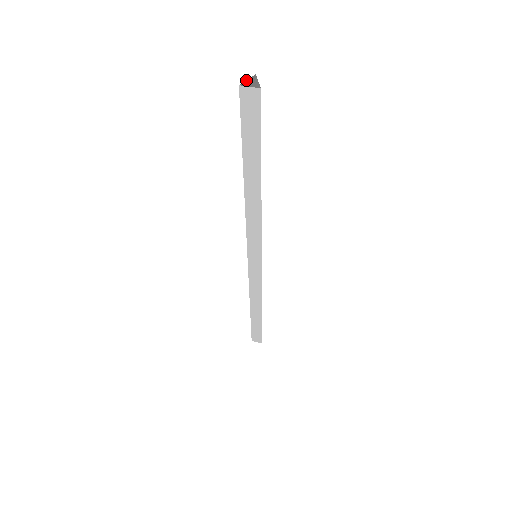
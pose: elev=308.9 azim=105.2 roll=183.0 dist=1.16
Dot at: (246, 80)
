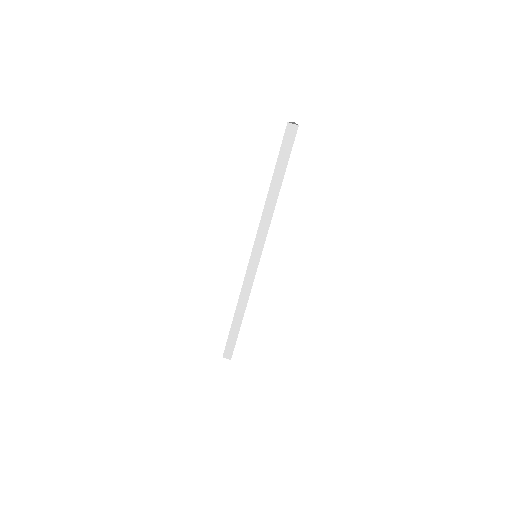
Dot at: (290, 122)
